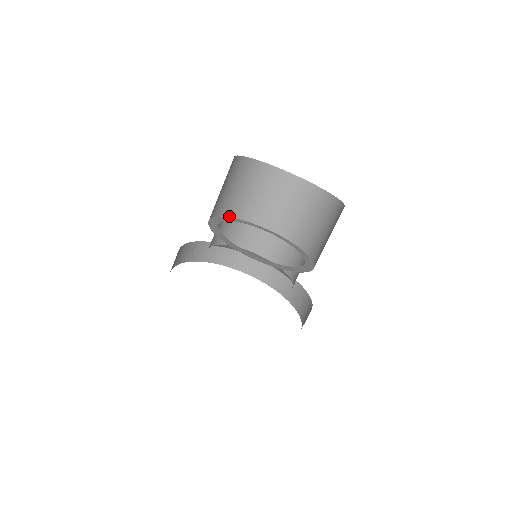
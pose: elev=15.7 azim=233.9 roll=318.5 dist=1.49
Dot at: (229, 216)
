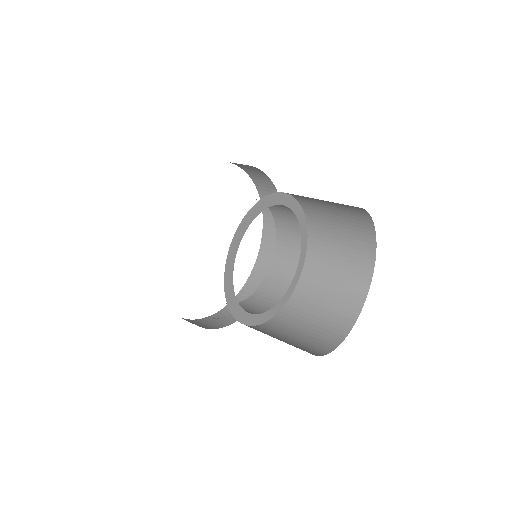
Dot at: (258, 202)
